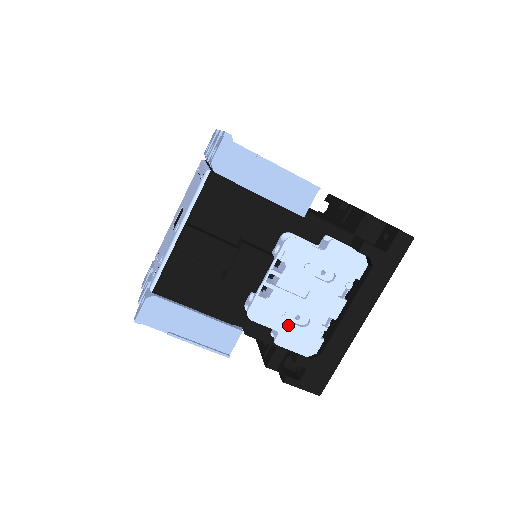
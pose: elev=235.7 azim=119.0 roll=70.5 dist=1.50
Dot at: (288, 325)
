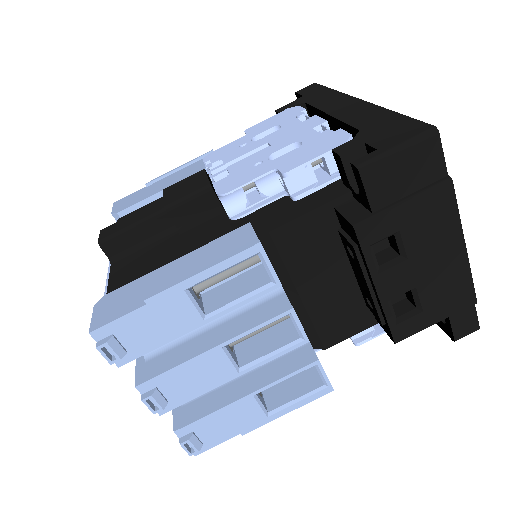
Dot at: (279, 160)
